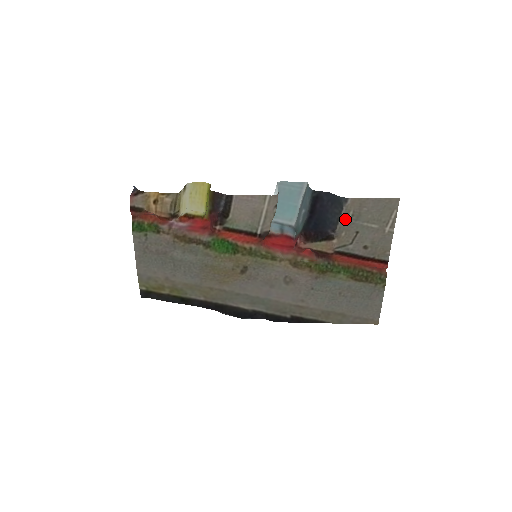
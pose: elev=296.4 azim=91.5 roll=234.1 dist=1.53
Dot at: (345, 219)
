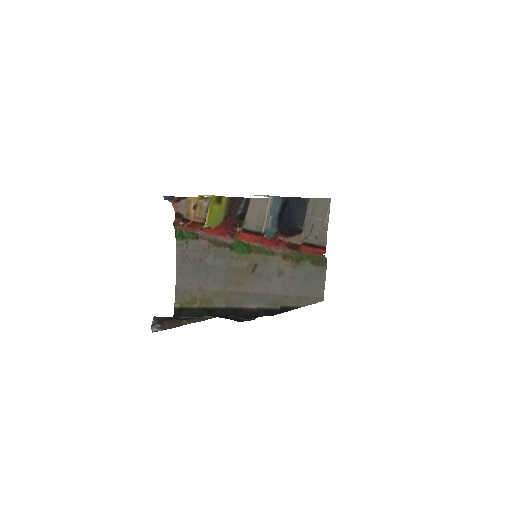
Dot at: (308, 215)
